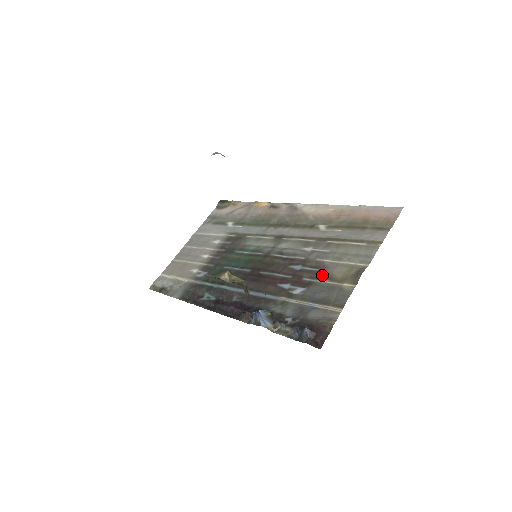
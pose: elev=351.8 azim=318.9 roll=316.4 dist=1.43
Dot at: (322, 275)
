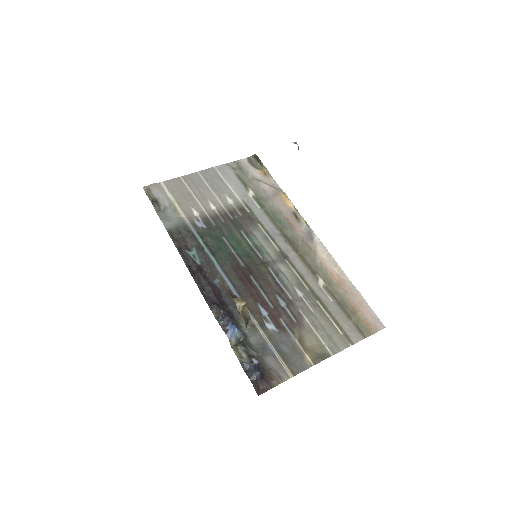
Dot at: (296, 330)
